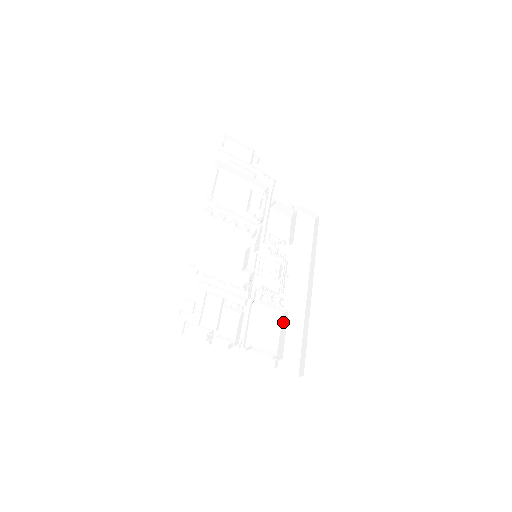
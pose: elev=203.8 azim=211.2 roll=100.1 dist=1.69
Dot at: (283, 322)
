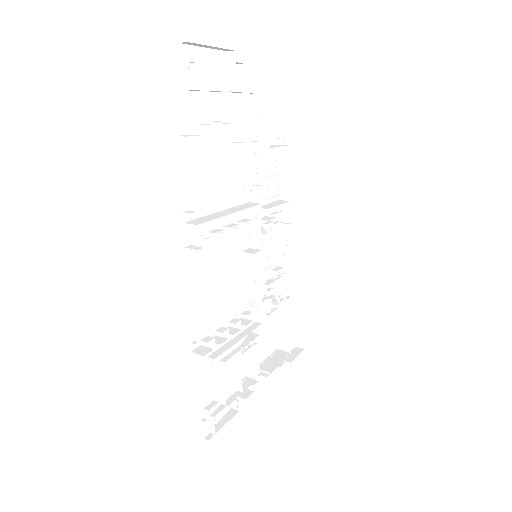
Dot at: (284, 309)
